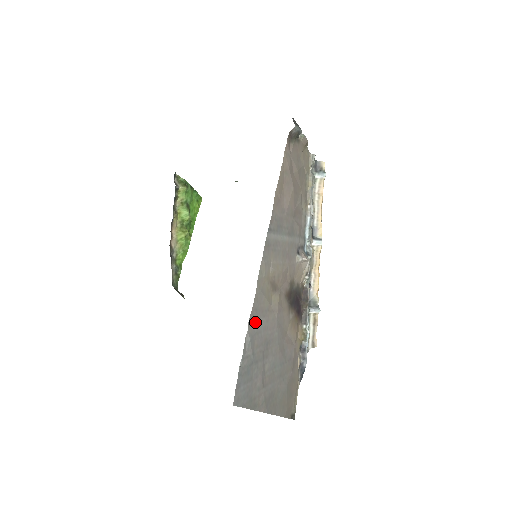
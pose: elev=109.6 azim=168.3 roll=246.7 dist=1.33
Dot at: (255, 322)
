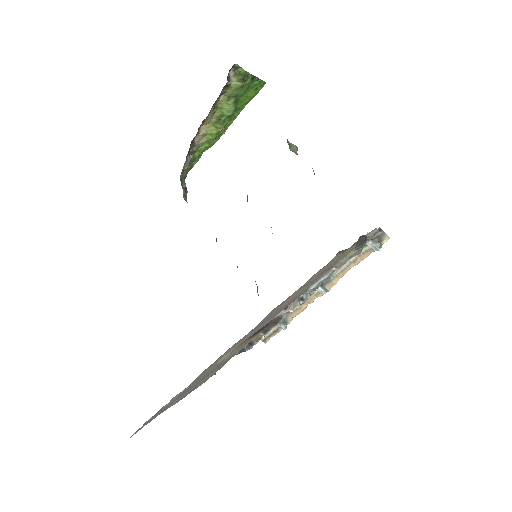
Dot at: (183, 390)
